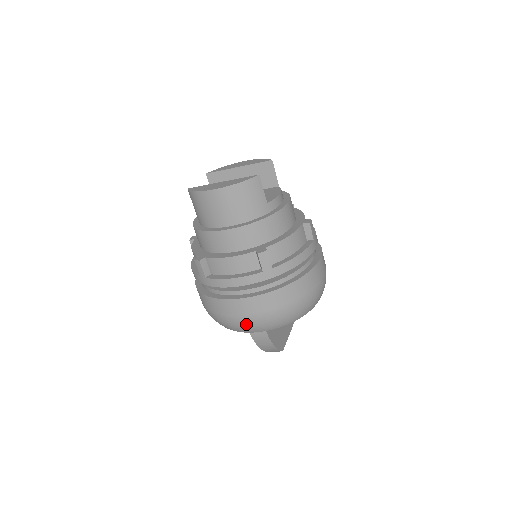
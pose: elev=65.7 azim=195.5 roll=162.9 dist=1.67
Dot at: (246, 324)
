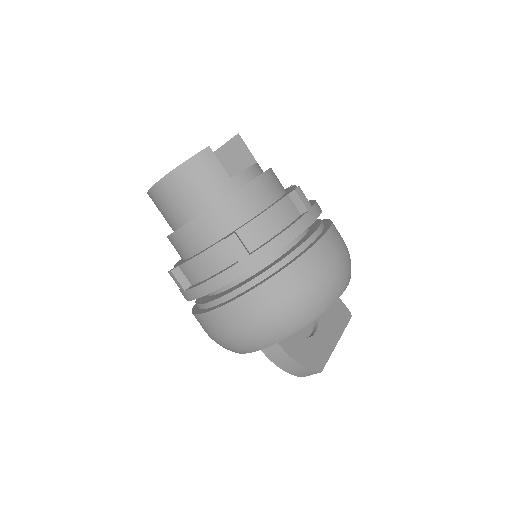
Dot at: (244, 339)
